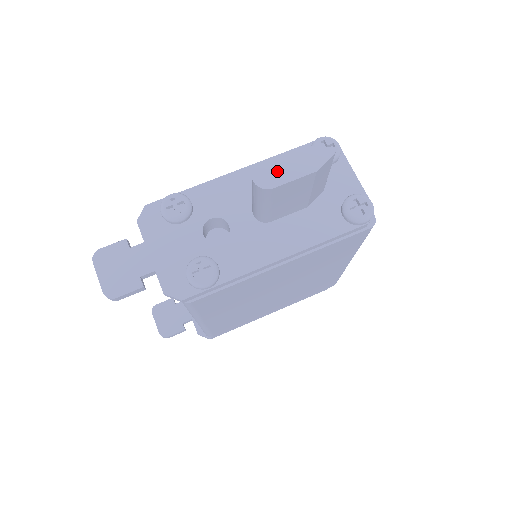
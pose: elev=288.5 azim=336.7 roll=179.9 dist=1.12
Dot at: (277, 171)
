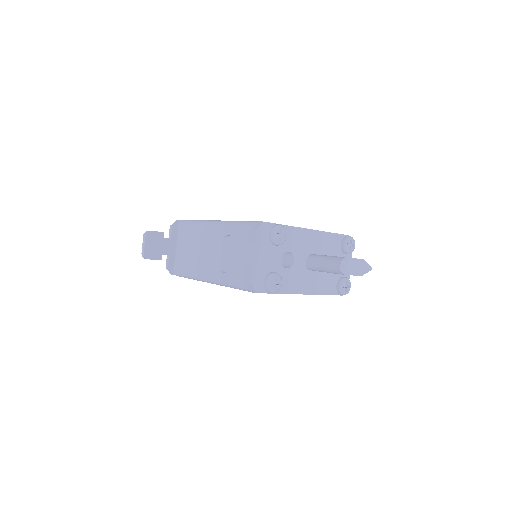
Dot at: (350, 266)
